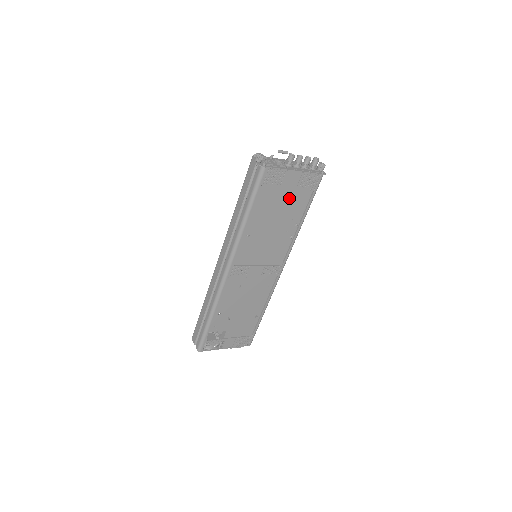
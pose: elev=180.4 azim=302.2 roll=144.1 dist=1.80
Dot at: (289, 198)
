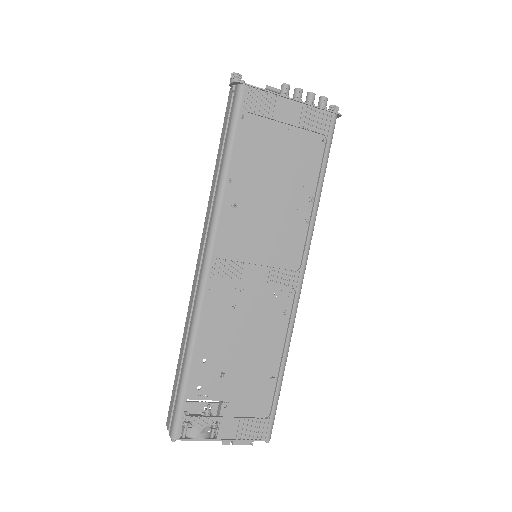
Dot at: (291, 149)
